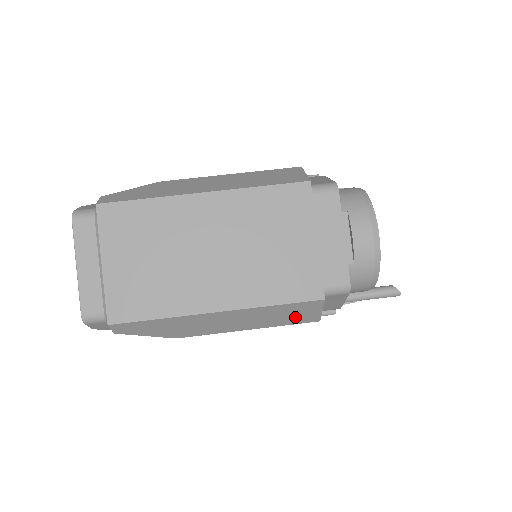
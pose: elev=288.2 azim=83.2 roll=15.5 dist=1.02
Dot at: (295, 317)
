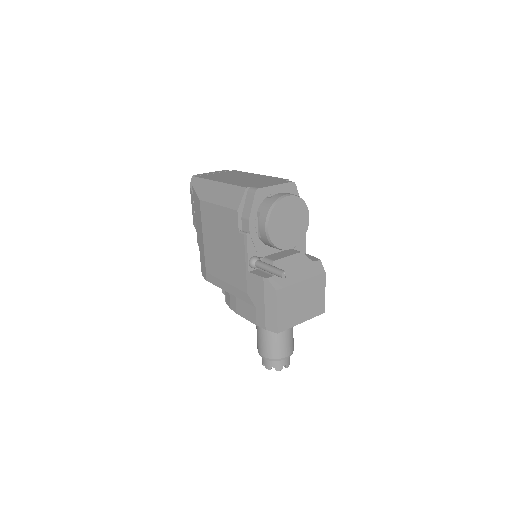
Dot at: (233, 201)
